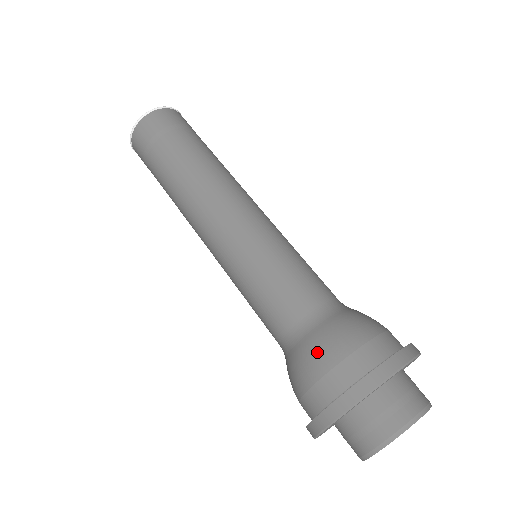
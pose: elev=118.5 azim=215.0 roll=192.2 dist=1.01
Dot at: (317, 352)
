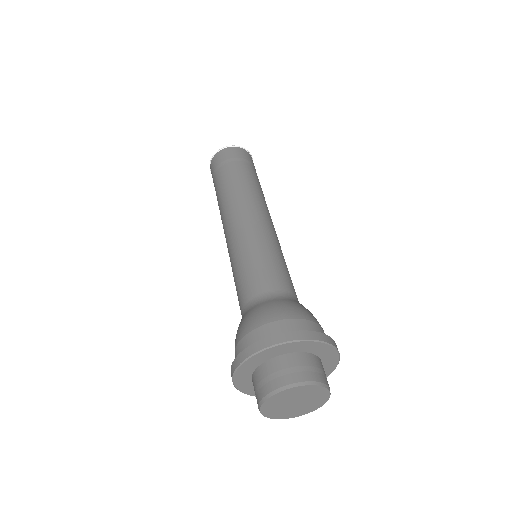
Dot at: (269, 310)
